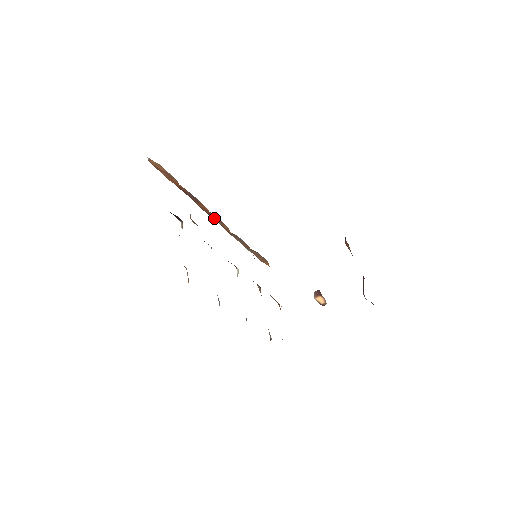
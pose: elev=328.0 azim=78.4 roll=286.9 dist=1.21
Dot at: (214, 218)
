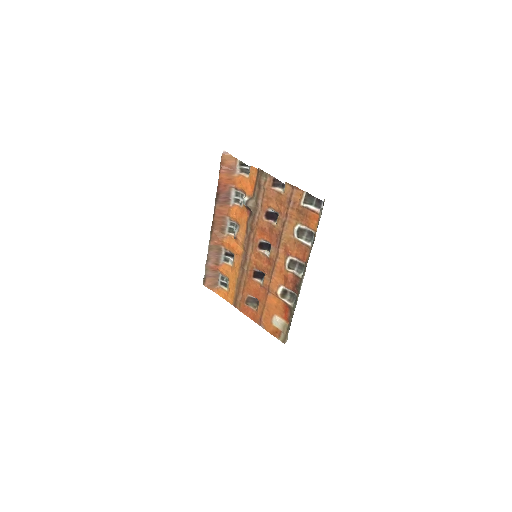
Dot at: (215, 226)
